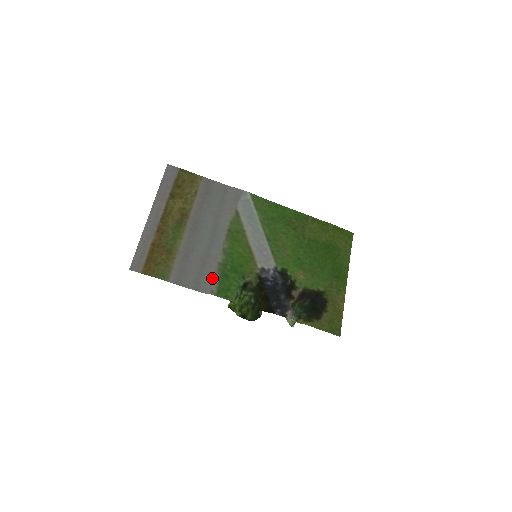
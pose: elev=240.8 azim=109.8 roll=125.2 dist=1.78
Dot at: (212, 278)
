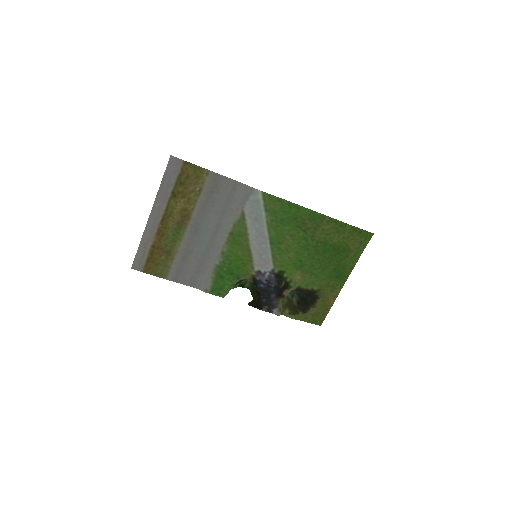
Dot at: (207, 278)
